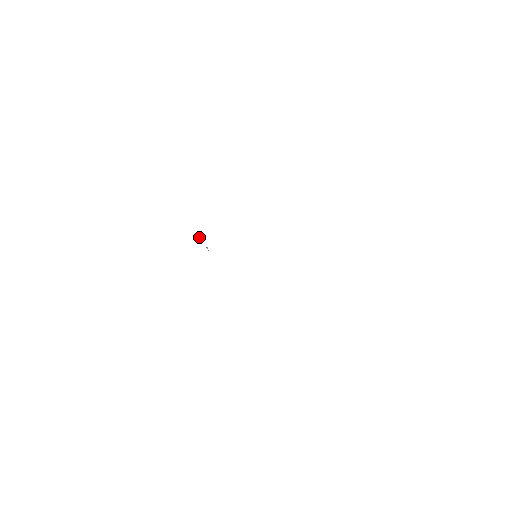
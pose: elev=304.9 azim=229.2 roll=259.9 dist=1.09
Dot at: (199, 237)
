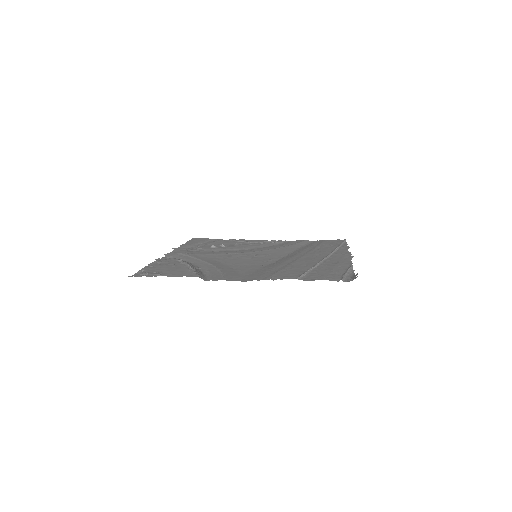
Dot at: (213, 246)
